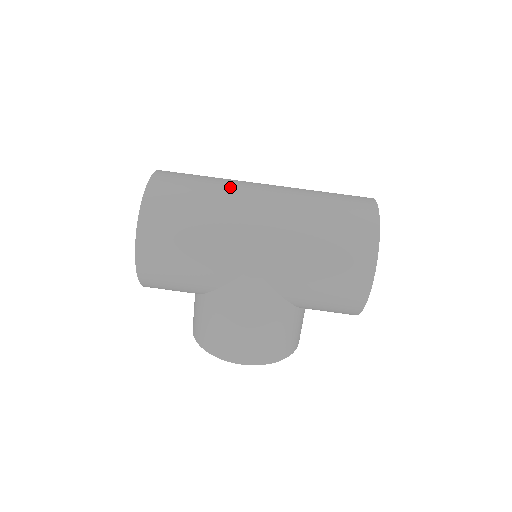
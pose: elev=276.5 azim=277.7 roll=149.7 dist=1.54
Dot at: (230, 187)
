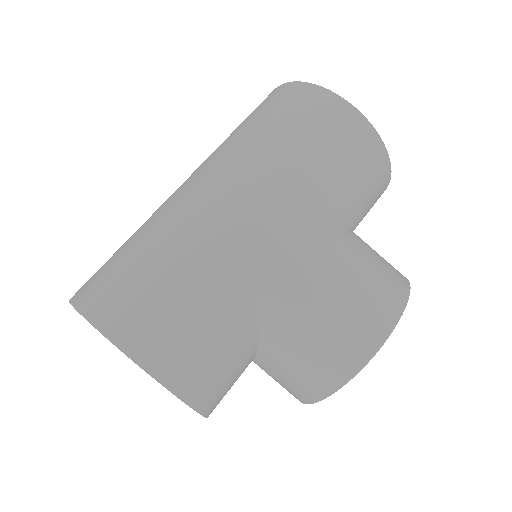
Dot at: occluded
